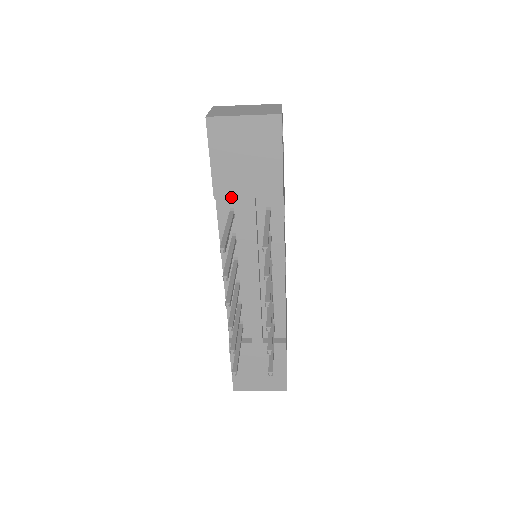
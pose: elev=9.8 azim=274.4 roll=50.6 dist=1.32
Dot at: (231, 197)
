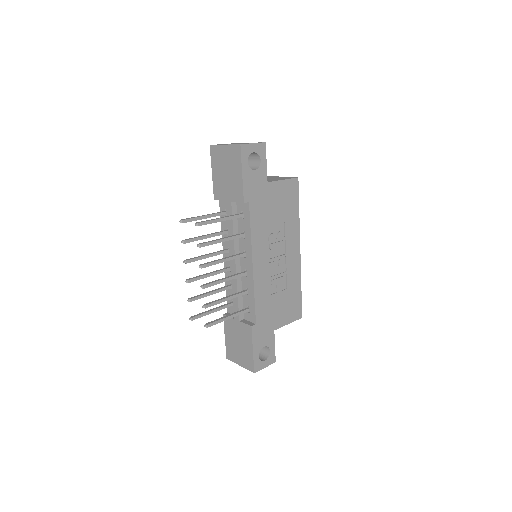
Dot at: (221, 199)
